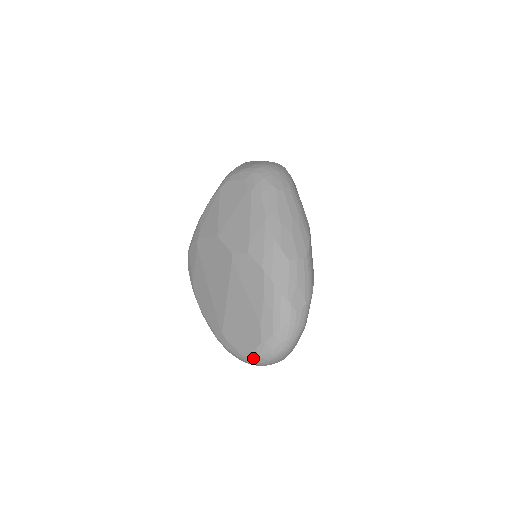
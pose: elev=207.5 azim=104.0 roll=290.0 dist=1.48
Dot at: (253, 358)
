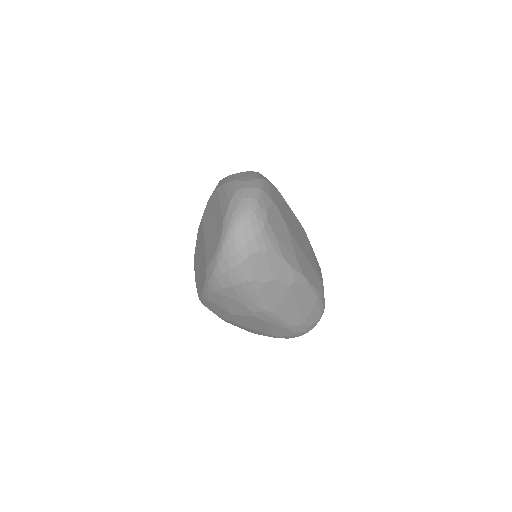
Dot at: (225, 240)
